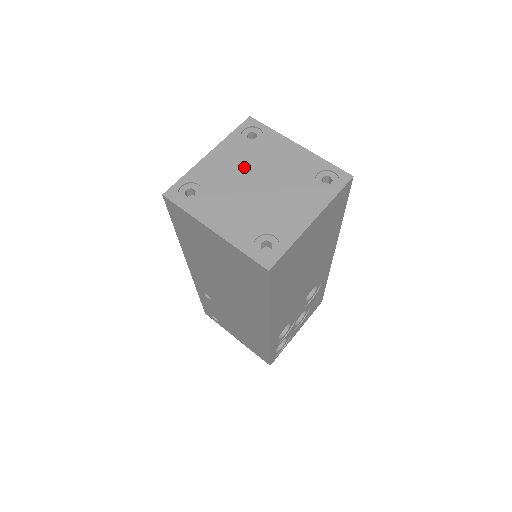
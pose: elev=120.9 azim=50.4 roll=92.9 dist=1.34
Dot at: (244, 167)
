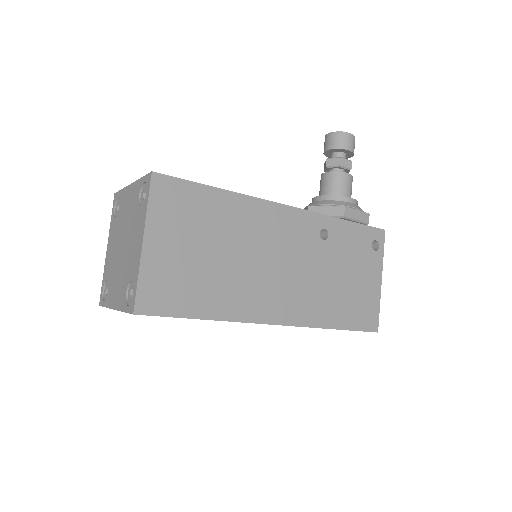
Dot at: (128, 220)
